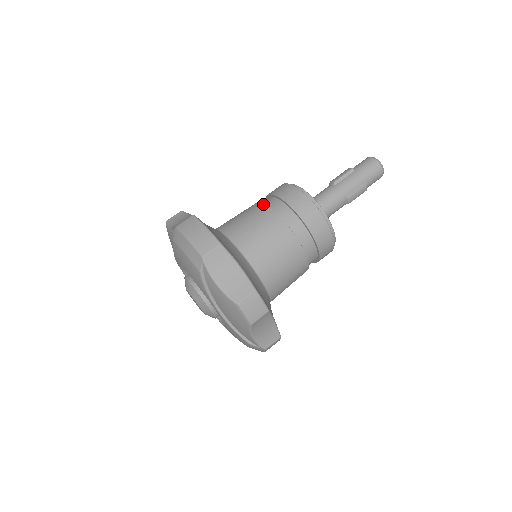
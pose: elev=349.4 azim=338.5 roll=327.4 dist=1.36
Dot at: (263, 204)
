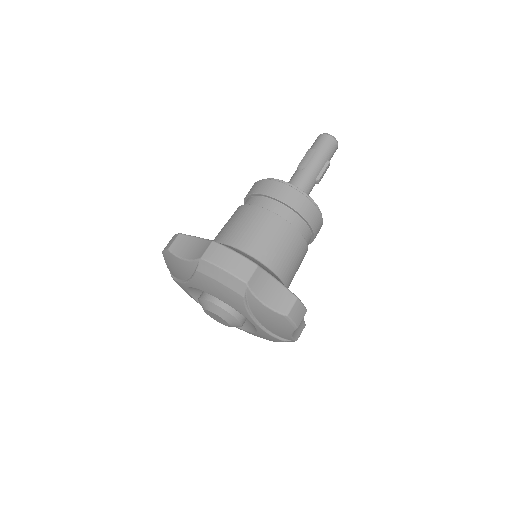
Dot at: (258, 207)
